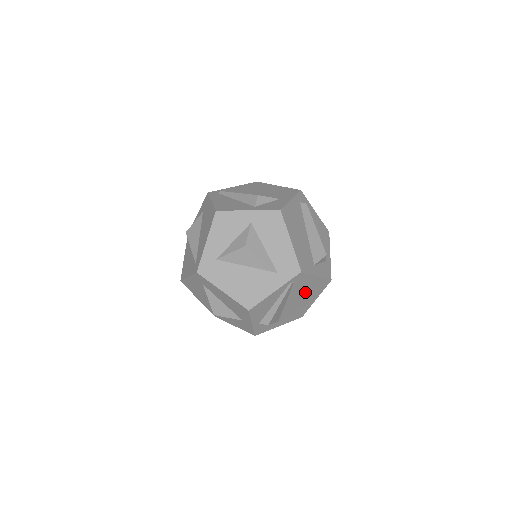
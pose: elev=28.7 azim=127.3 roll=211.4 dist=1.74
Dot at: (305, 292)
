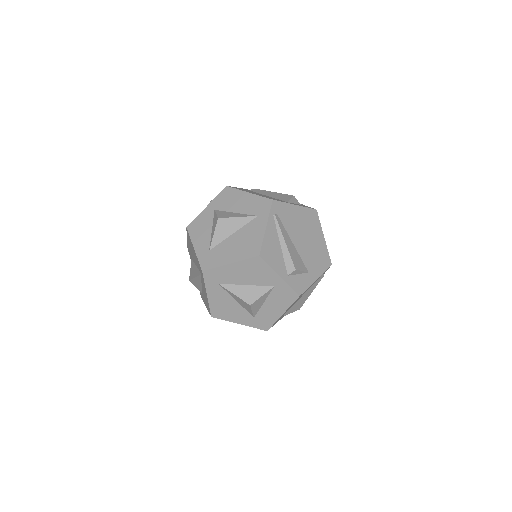
Dot at: (302, 228)
